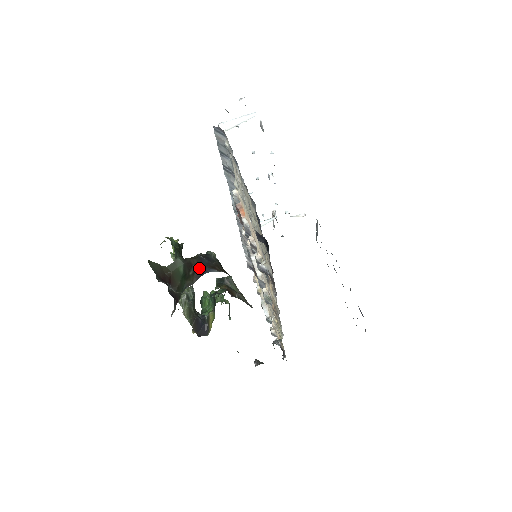
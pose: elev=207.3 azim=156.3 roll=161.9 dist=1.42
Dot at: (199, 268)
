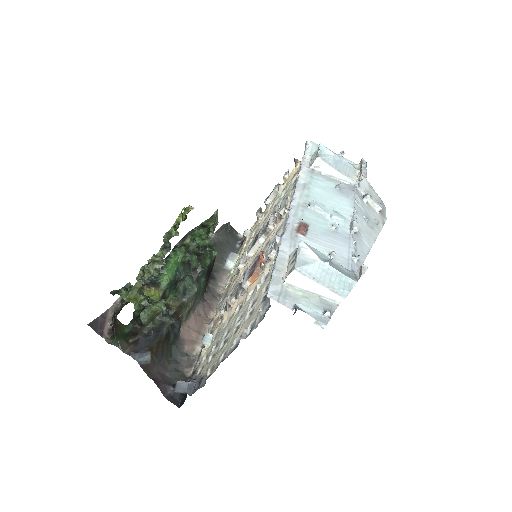
Dot at: (138, 346)
